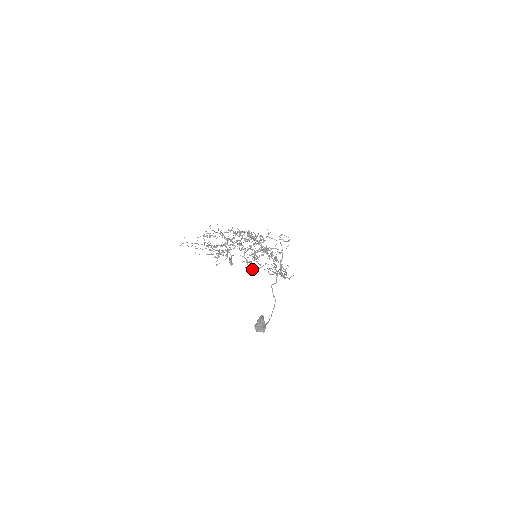
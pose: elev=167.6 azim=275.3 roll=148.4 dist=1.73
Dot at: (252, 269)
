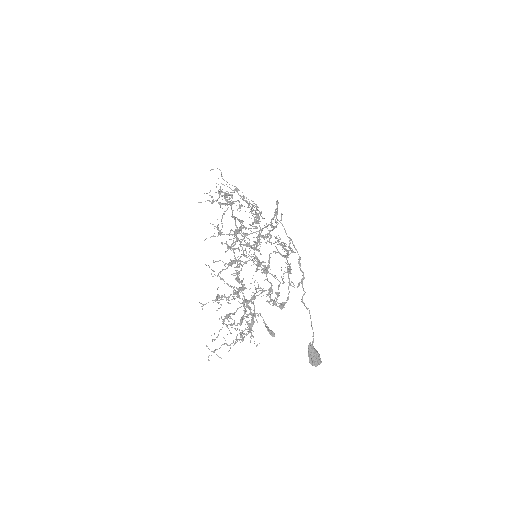
Dot at: (283, 306)
